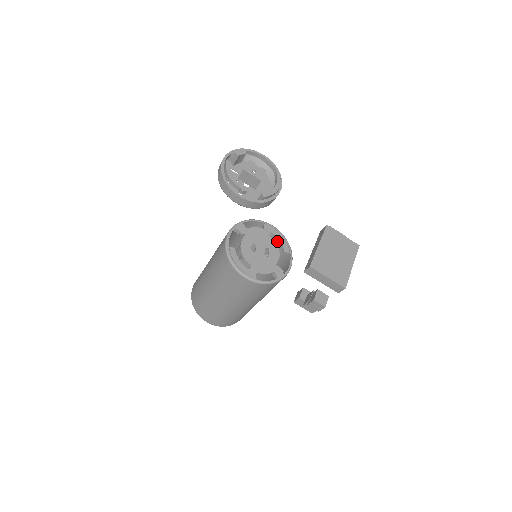
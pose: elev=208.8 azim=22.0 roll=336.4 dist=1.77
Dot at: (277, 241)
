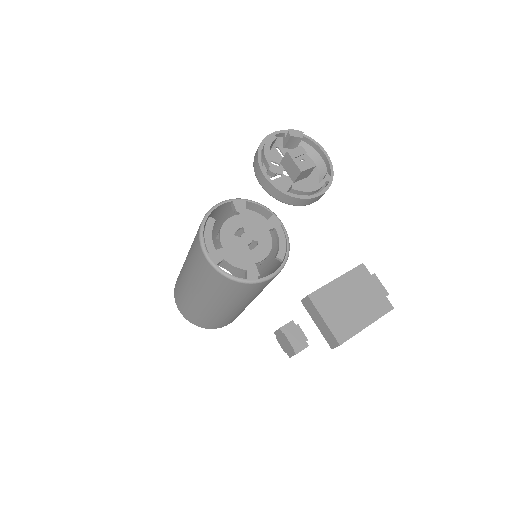
Dot at: occluded
